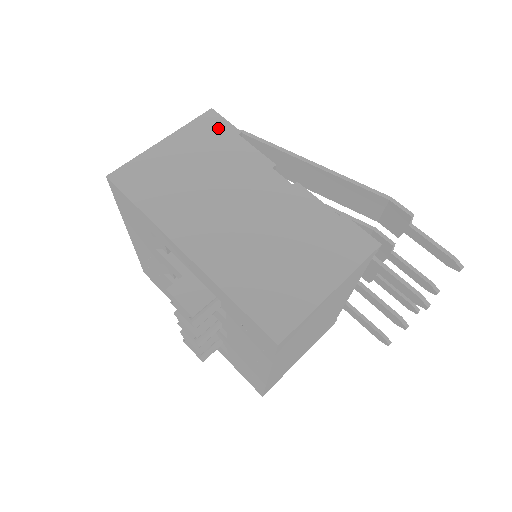
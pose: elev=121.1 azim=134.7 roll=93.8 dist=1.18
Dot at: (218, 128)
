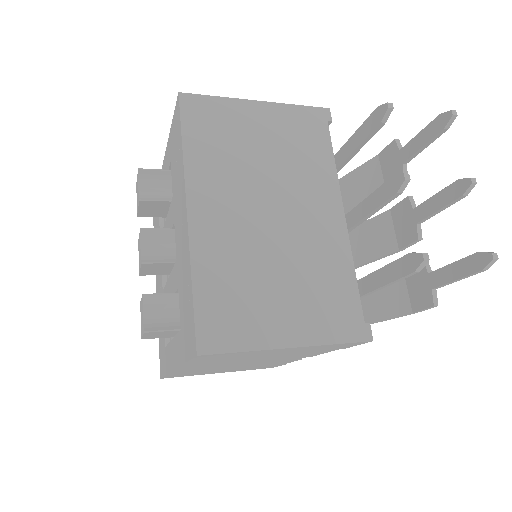
Dot at: occluded
